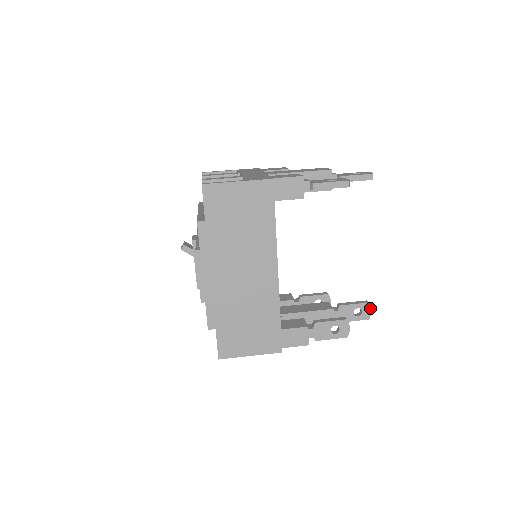
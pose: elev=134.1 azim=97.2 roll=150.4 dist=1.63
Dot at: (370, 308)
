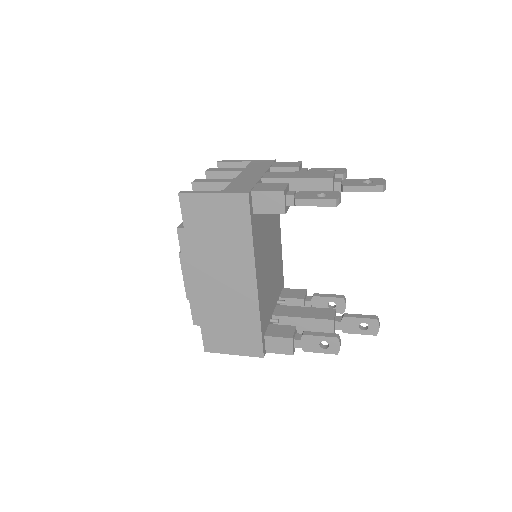
Dot at: (378, 325)
